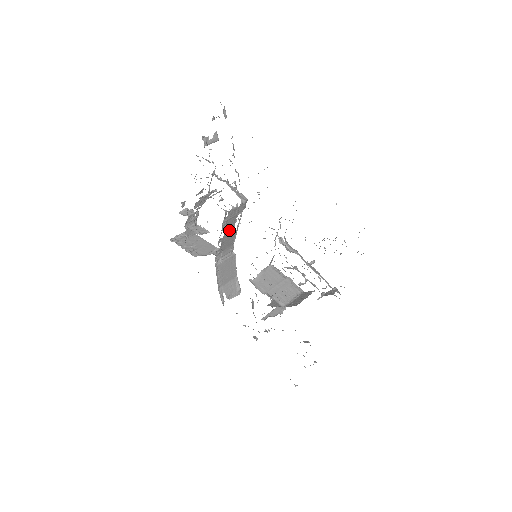
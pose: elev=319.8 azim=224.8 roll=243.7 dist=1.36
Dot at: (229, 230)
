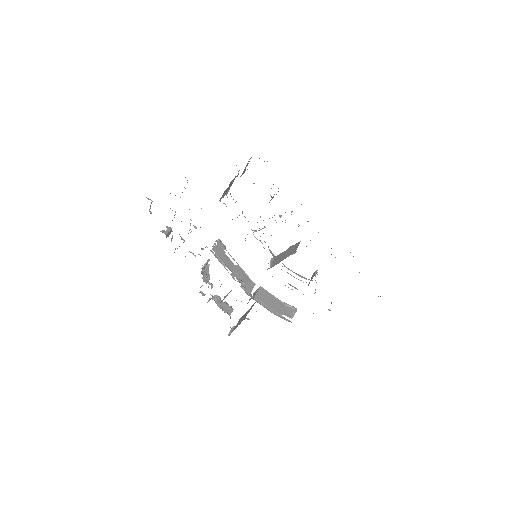
Dot at: (231, 266)
